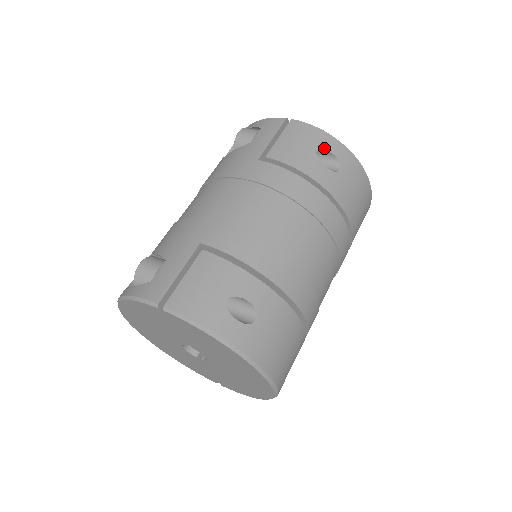
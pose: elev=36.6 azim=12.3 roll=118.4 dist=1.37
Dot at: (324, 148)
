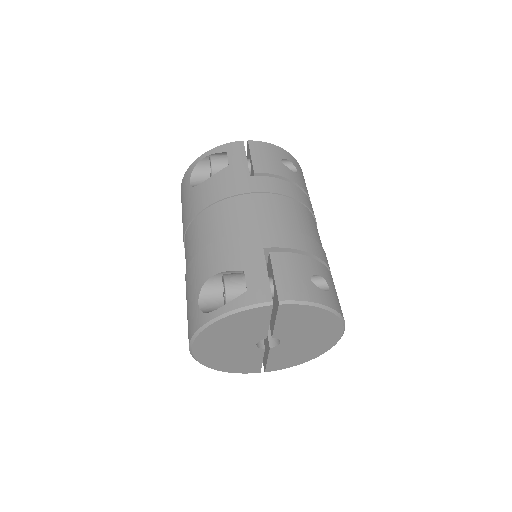
Dot at: (283, 157)
